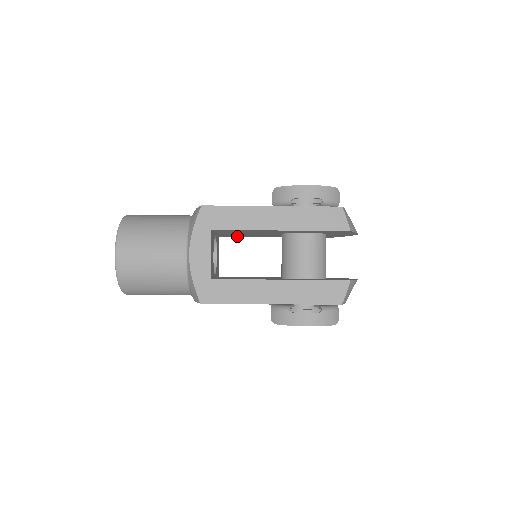
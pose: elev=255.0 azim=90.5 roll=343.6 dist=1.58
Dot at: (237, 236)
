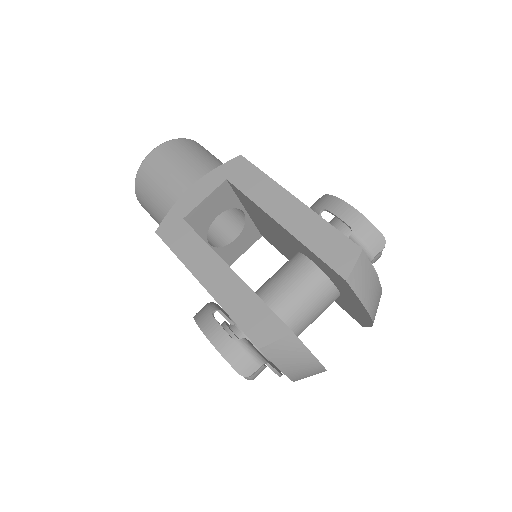
Dot at: (275, 246)
